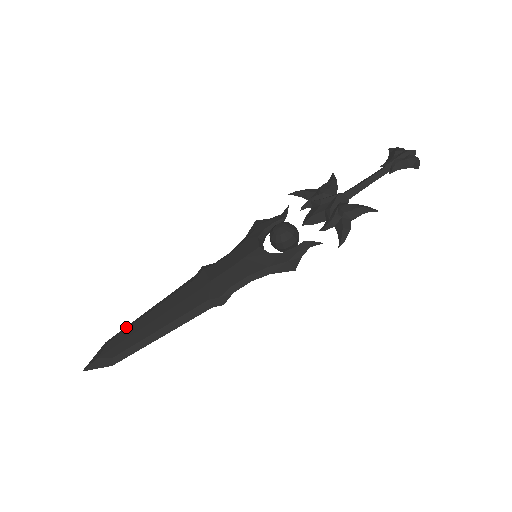
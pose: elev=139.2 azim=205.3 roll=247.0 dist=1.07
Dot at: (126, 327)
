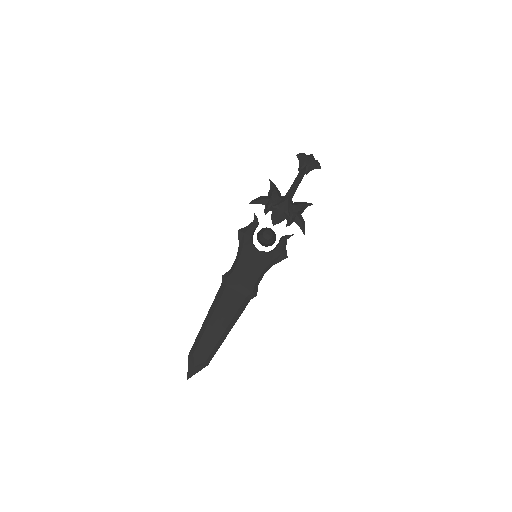
Dot at: (197, 338)
